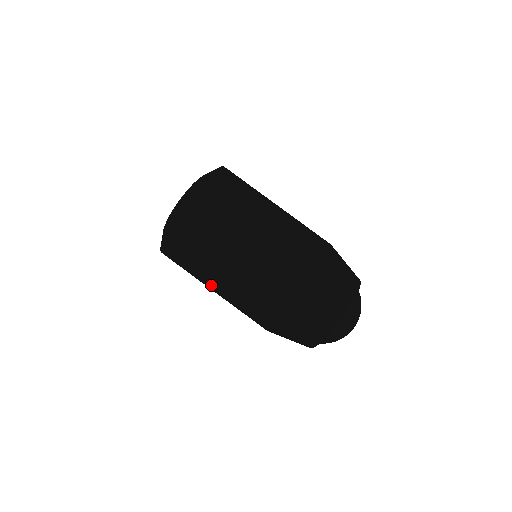
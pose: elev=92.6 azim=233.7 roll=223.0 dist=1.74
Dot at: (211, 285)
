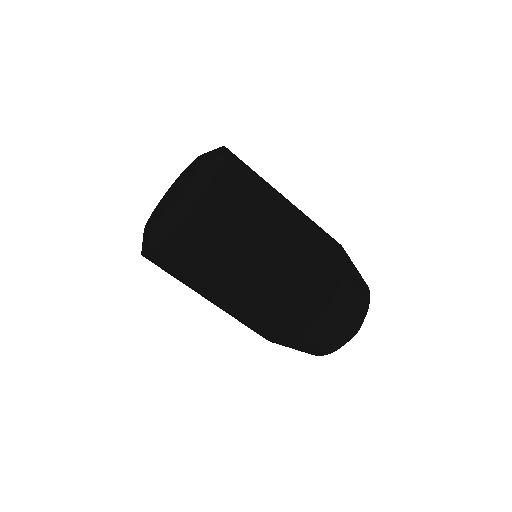
Dot at: (206, 298)
